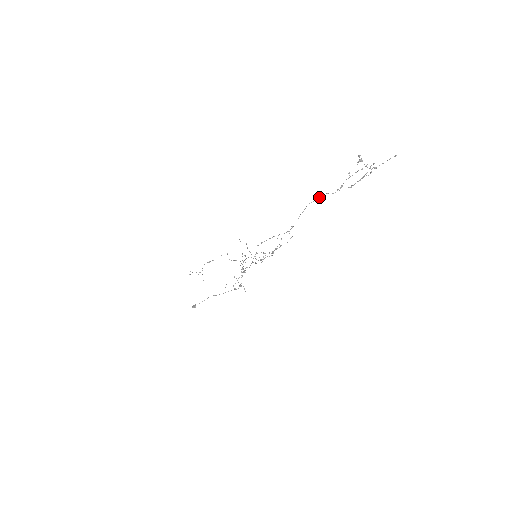
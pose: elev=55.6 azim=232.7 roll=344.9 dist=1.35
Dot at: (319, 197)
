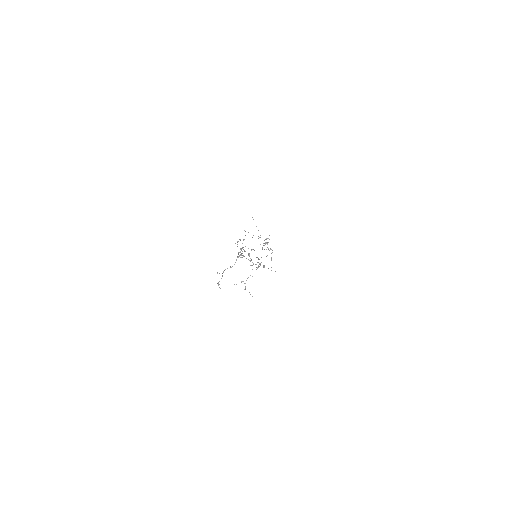
Dot at: (238, 254)
